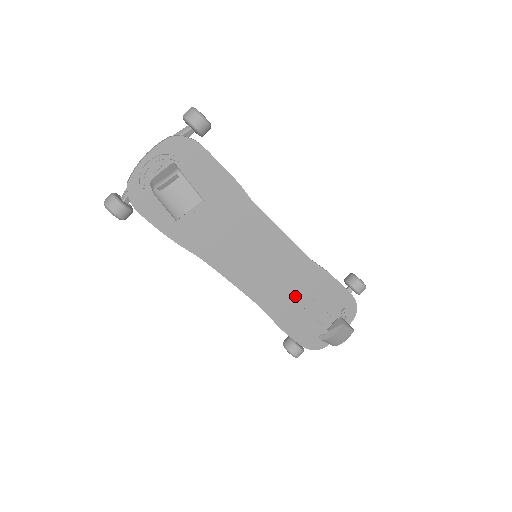
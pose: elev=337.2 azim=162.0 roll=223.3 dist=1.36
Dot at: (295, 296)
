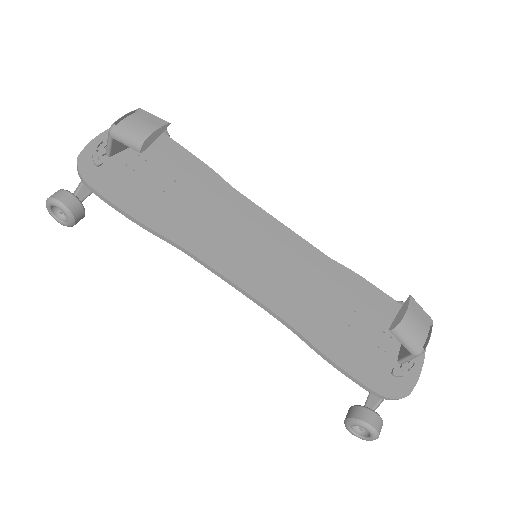
Dot at: (328, 306)
